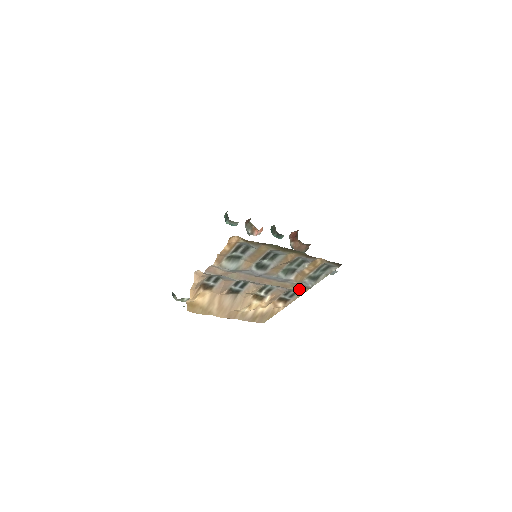
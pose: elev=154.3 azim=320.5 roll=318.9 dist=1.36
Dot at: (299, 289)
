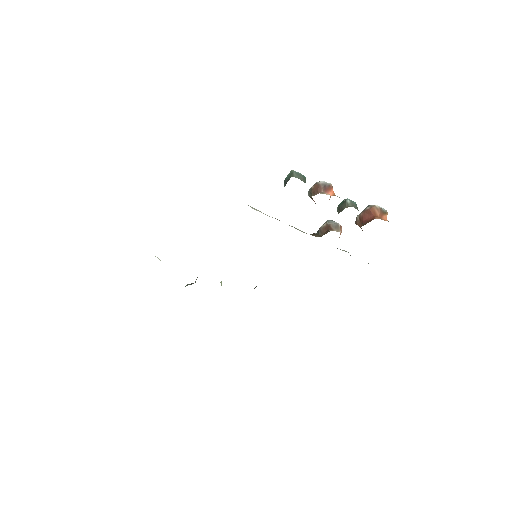
Dot at: occluded
